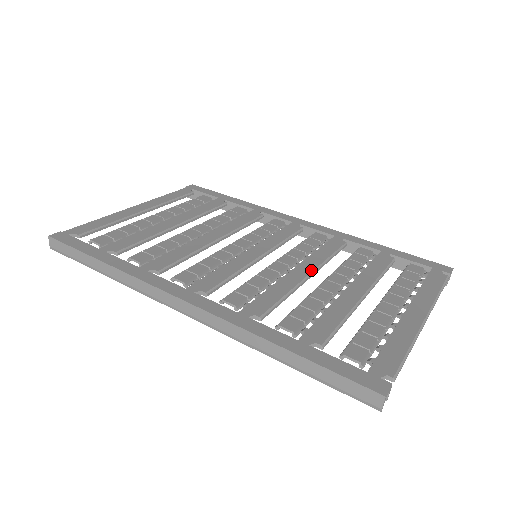
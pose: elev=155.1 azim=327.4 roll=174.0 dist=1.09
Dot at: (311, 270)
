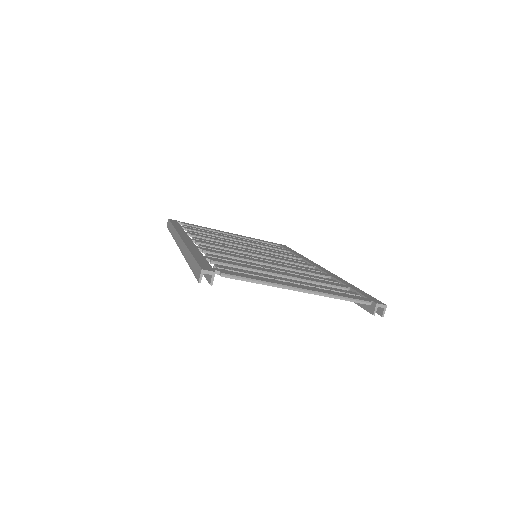
Dot at: (273, 264)
